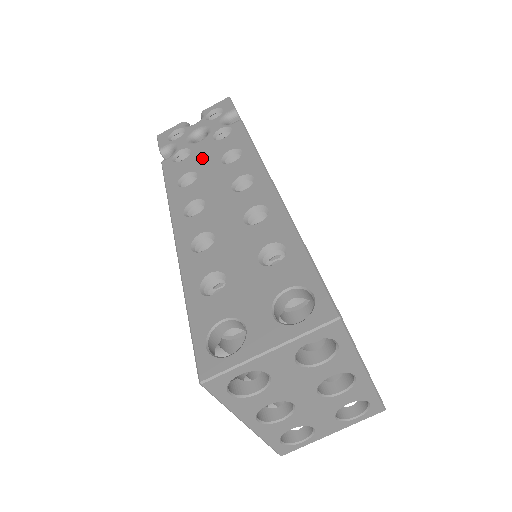
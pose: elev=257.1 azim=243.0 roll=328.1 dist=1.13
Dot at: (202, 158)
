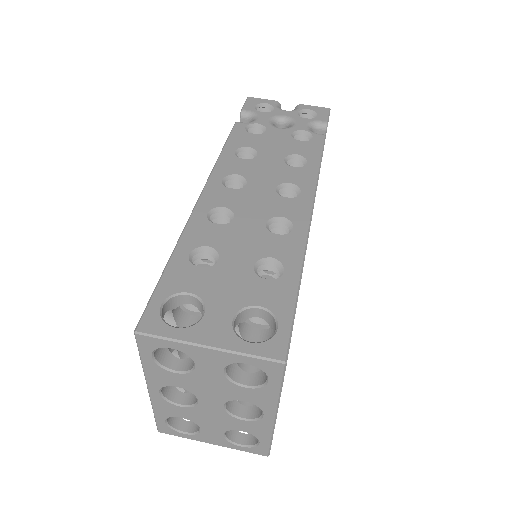
Dot at: (271, 144)
